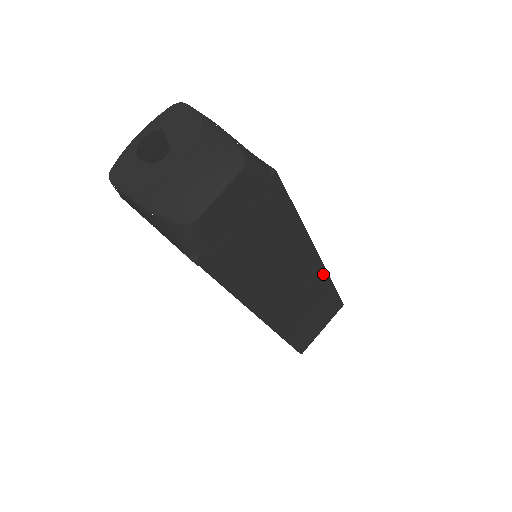
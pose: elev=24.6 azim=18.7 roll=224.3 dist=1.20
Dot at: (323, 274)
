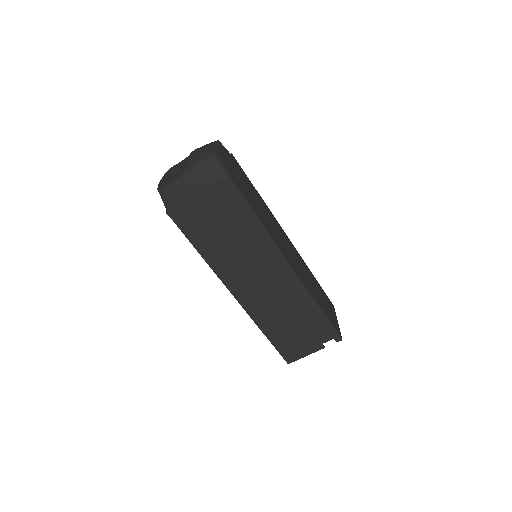
Dot at: (299, 255)
